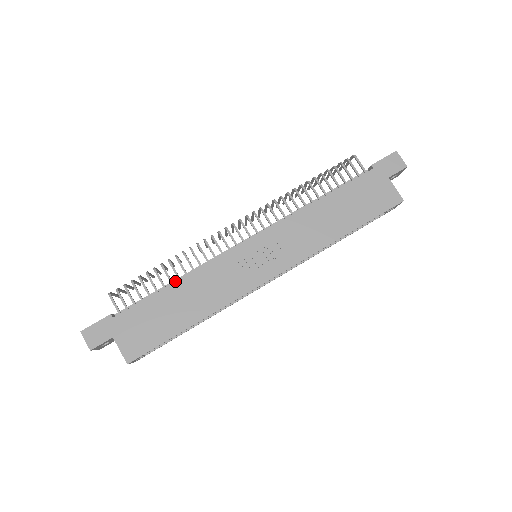
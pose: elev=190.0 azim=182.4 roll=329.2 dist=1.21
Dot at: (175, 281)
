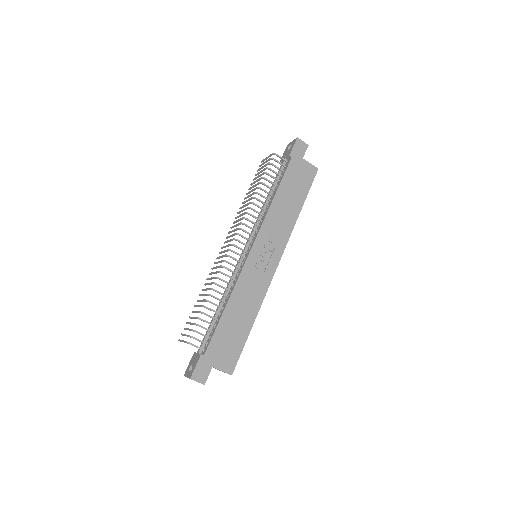
Dot at: (220, 305)
